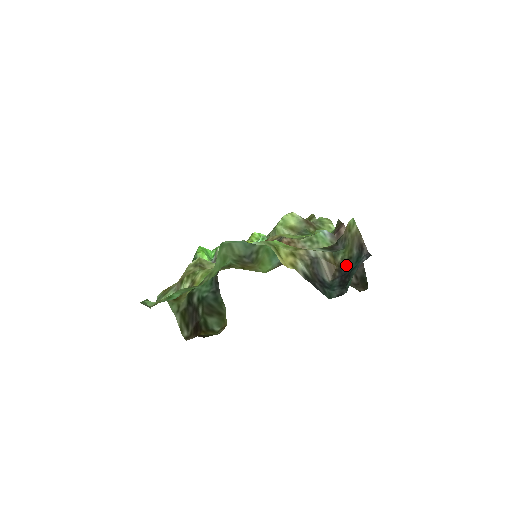
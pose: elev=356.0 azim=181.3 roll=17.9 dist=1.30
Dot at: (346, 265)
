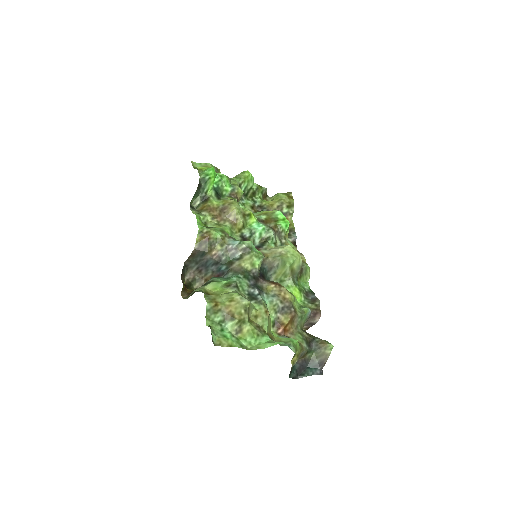
Dot at: (308, 362)
